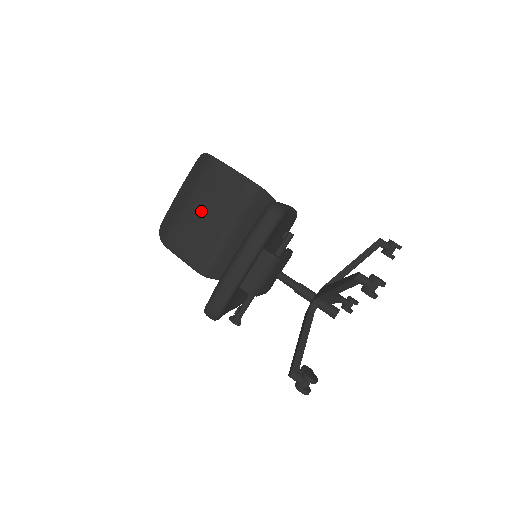
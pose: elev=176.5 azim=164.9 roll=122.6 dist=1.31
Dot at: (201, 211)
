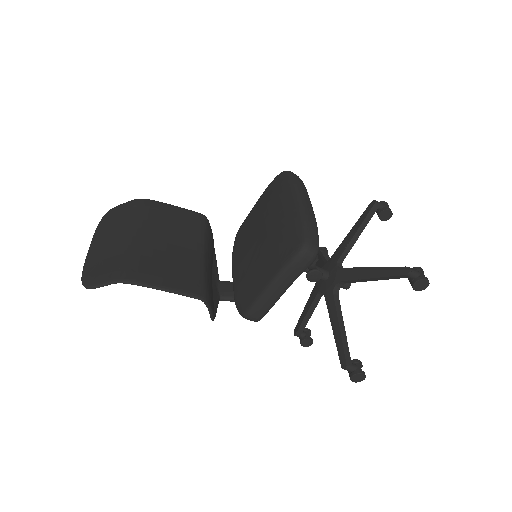
Dot at: (159, 240)
